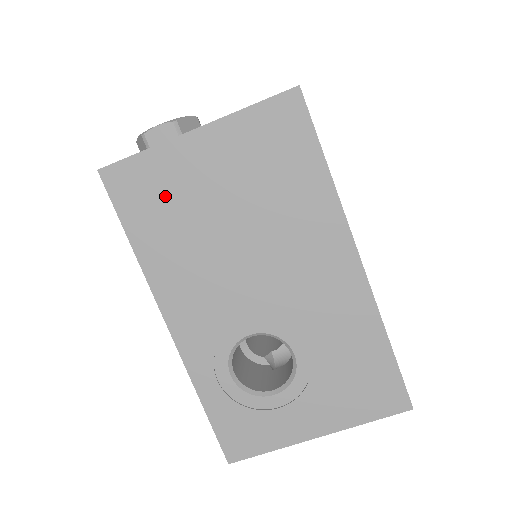
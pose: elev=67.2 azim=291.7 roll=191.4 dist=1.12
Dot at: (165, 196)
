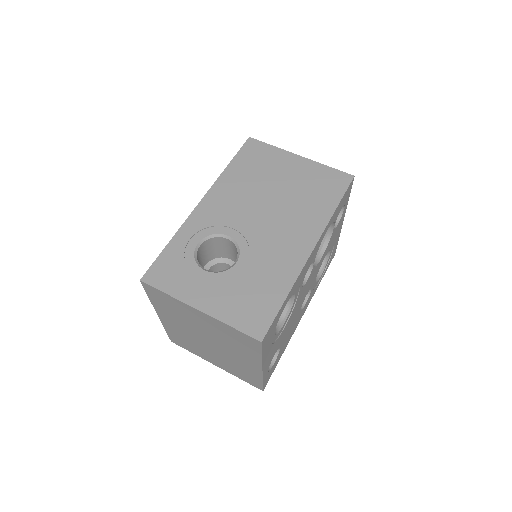
Dot at: (262, 163)
